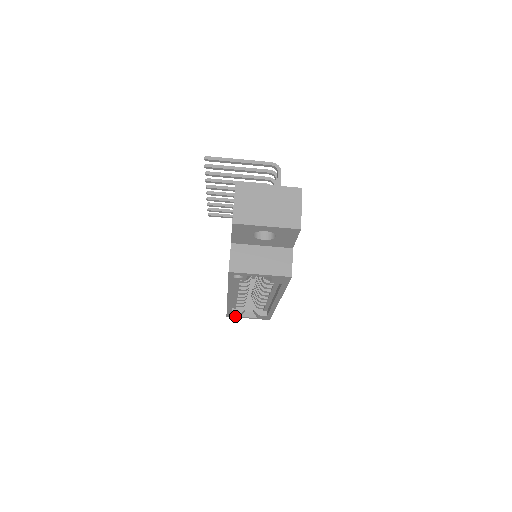
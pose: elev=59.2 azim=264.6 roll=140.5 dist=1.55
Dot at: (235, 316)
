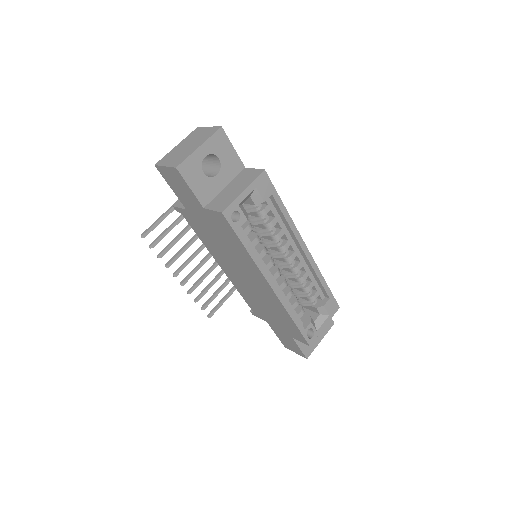
Dot at: (313, 335)
